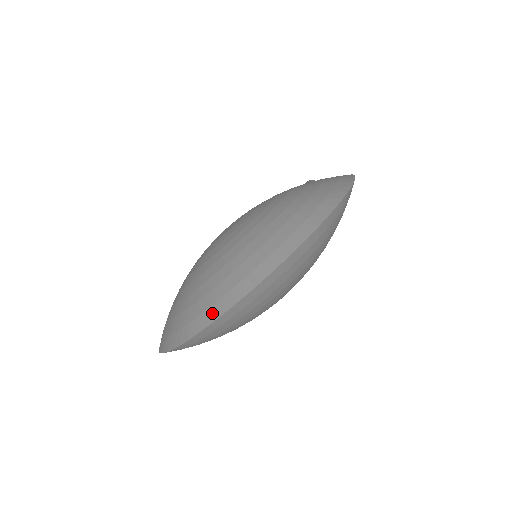
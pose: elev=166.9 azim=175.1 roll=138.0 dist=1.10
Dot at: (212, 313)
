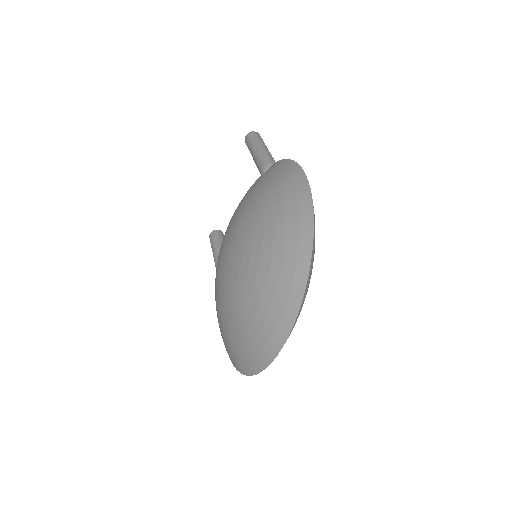
Dot at: (269, 353)
